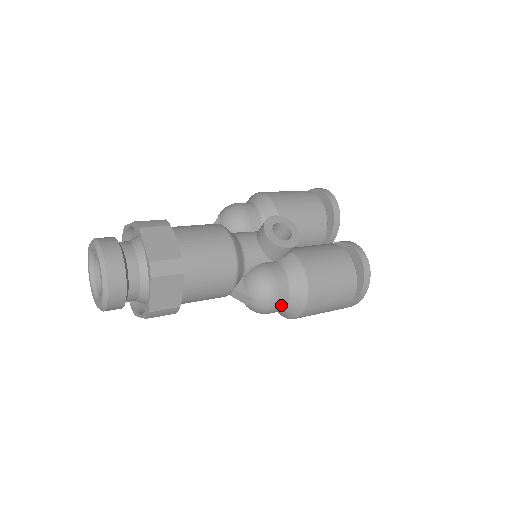
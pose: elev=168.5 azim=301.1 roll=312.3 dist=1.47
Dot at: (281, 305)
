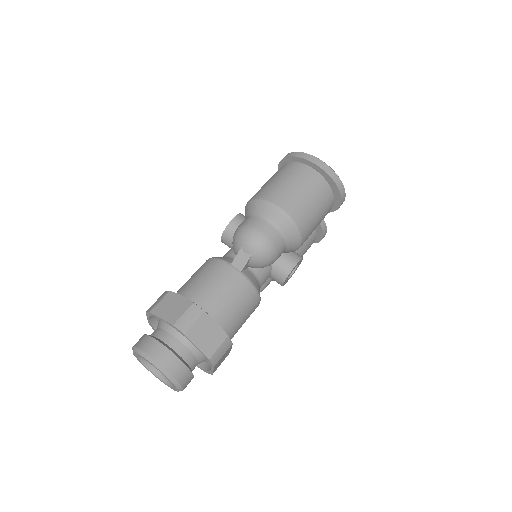
Dot at: occluded
